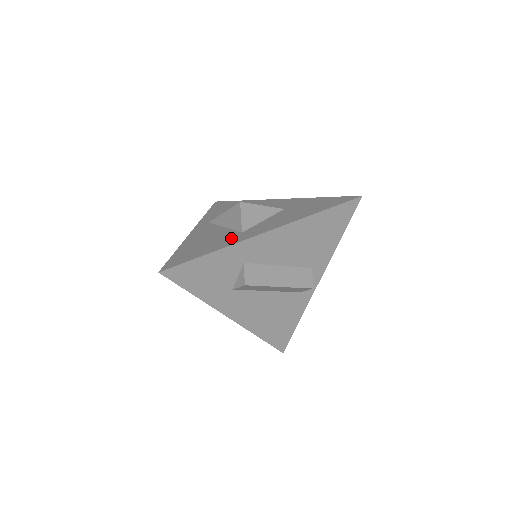
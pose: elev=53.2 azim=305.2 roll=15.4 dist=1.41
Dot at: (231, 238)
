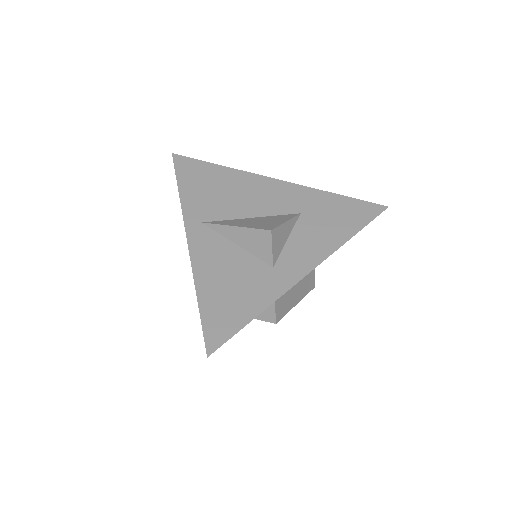
Dot at: (266, 281)
